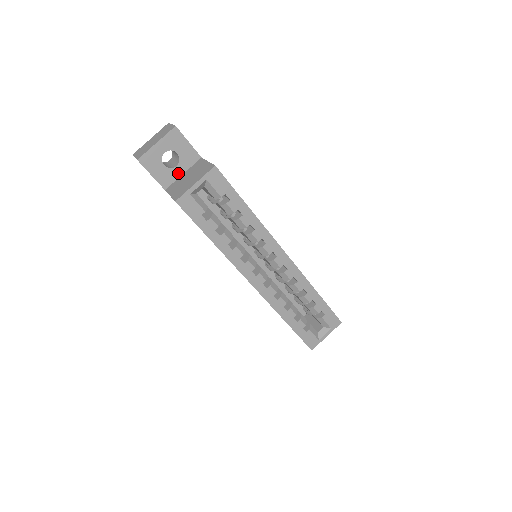
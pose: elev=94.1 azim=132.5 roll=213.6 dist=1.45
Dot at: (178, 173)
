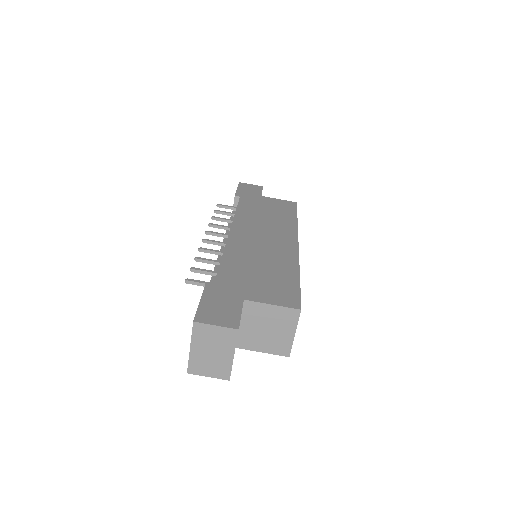
Dot at: occluded
